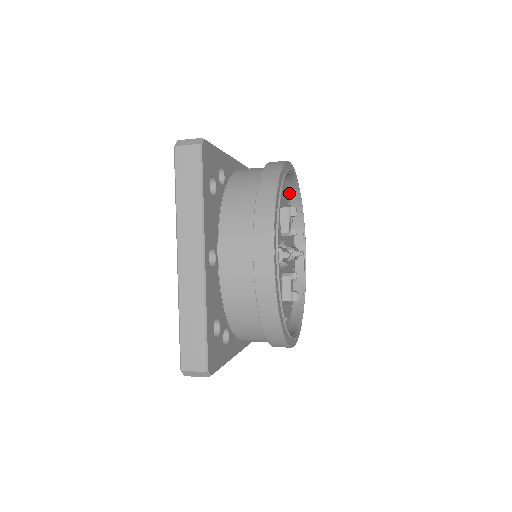
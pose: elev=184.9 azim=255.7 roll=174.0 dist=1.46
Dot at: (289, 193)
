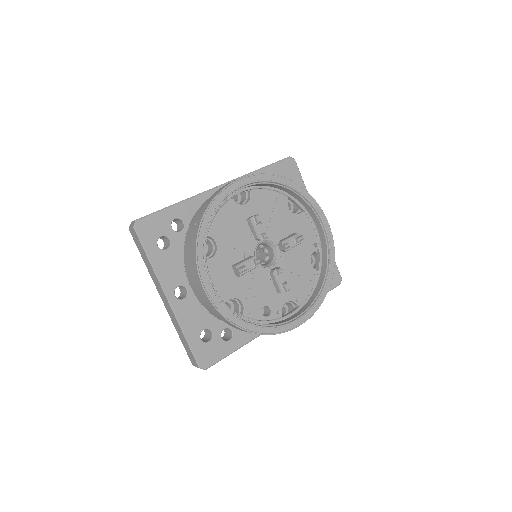
Dot at: (275, 187)
